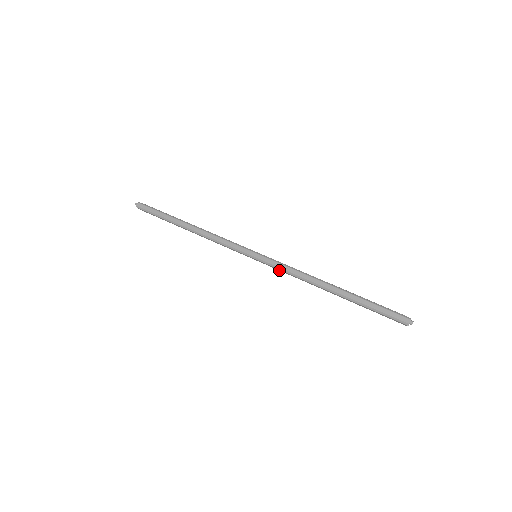
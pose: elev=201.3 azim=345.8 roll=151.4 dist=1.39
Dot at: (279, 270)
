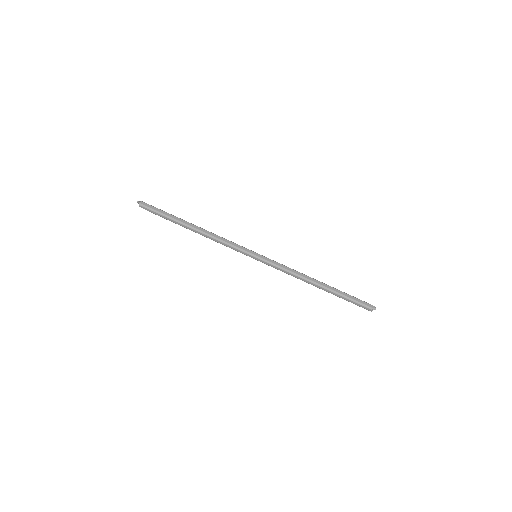
Dot at: (276, 268)
